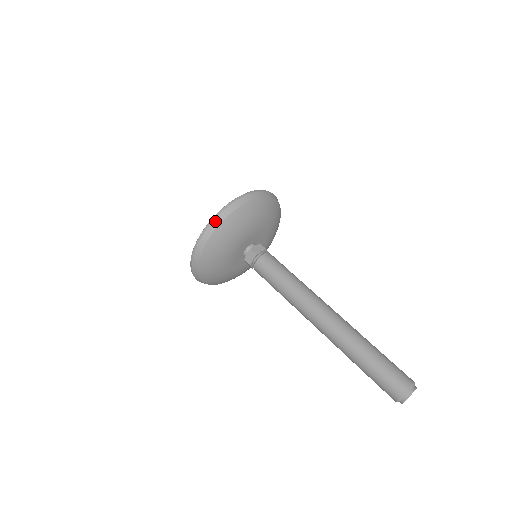
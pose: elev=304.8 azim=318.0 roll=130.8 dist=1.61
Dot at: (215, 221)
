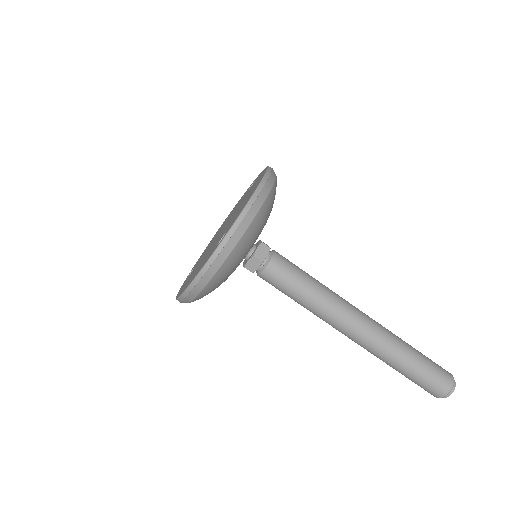
Dot at: (182, 302)
